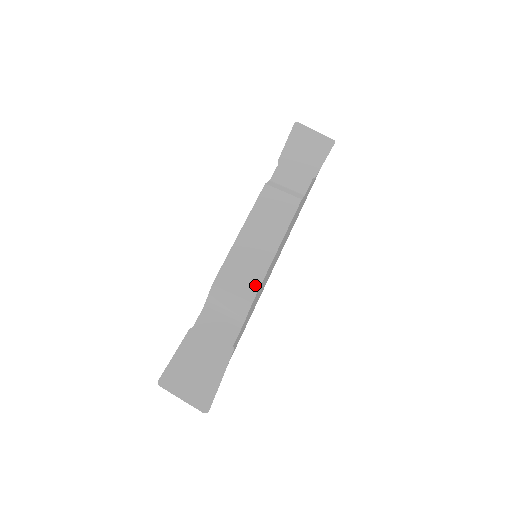
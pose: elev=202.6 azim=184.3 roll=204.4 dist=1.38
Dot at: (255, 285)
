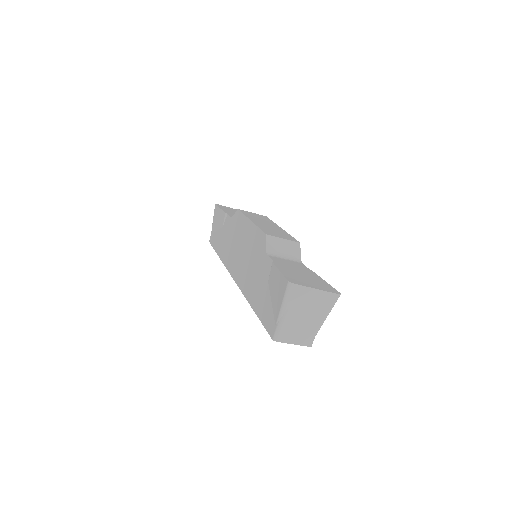
Dot at: (291, 237)
